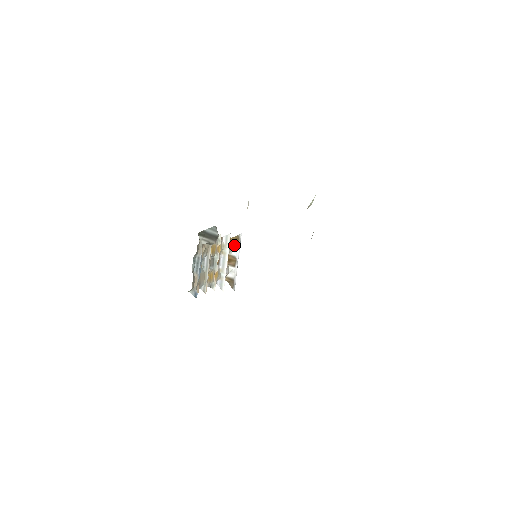
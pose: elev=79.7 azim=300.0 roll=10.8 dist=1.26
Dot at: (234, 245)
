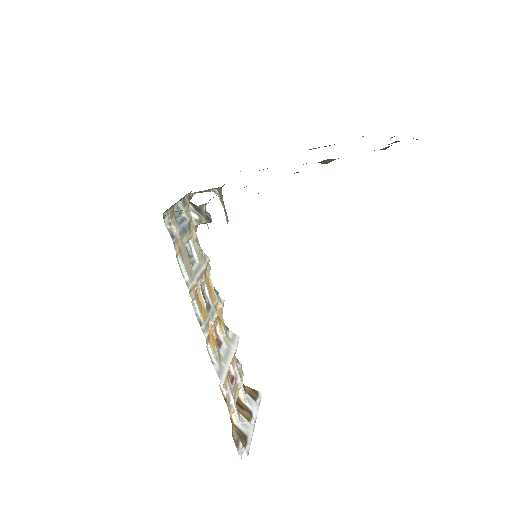
Dot at: (226, 212)
